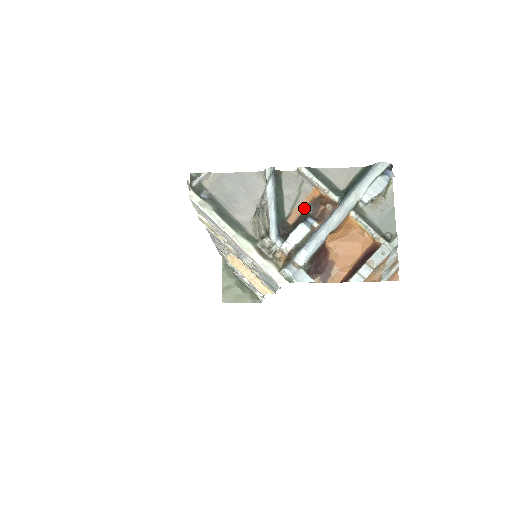
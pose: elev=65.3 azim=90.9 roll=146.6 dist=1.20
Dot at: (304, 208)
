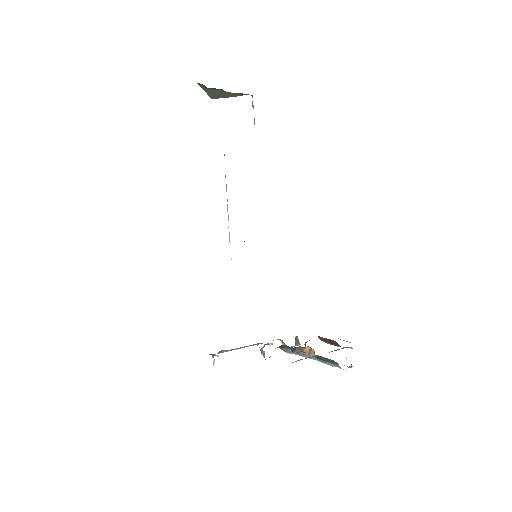
Dot at: occluded
